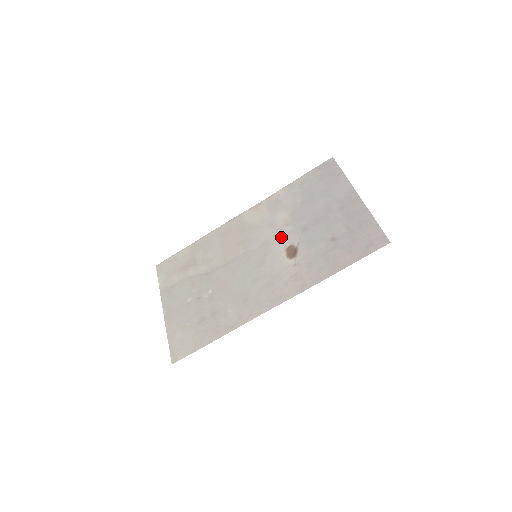
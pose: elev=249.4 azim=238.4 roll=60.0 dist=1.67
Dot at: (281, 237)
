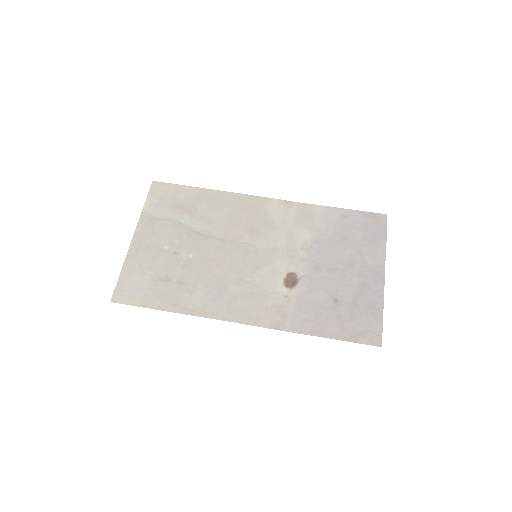
Dot at: (291, 257)
